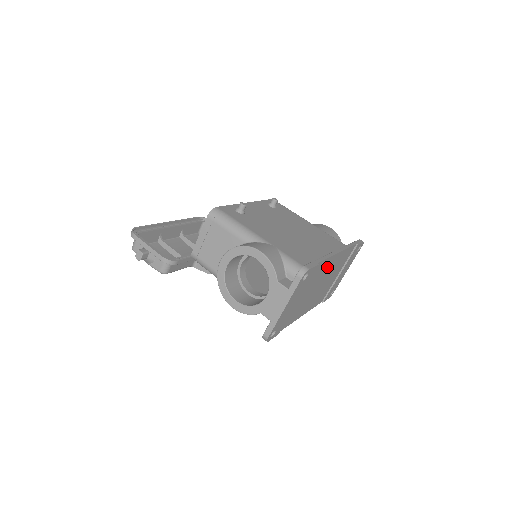
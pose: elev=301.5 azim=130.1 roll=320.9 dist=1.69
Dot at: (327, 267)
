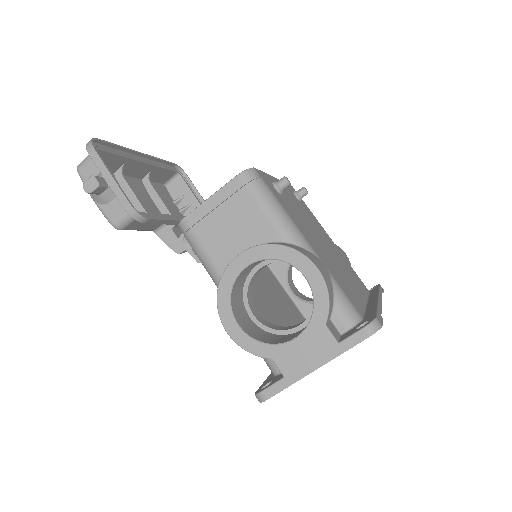
Dot at: occluded
